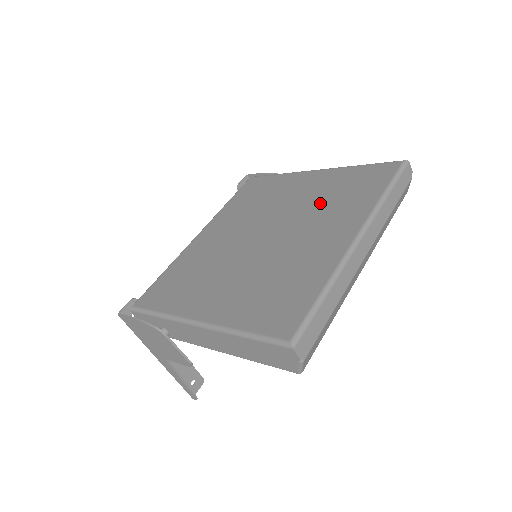
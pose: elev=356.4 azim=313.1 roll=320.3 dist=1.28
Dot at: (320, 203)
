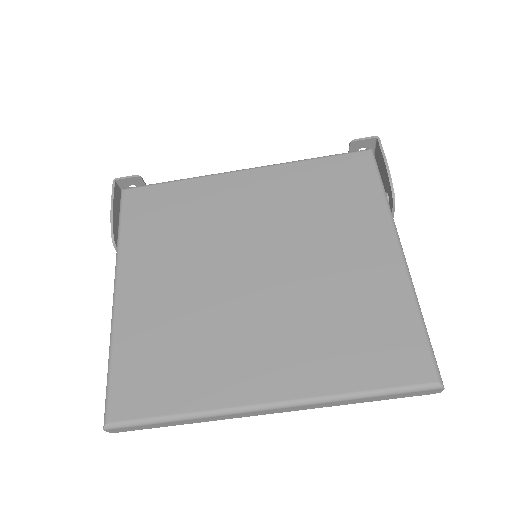
Dot at: (325, 308)
